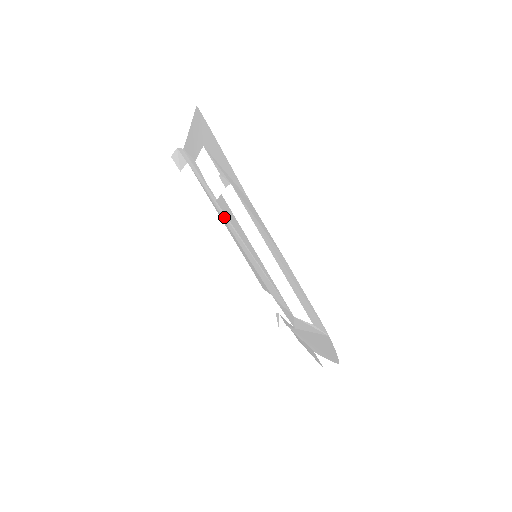
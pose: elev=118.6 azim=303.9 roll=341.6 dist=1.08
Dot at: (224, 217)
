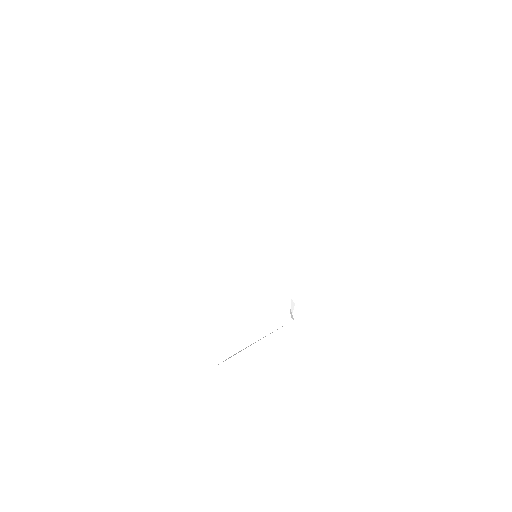
Dot at: occluded
